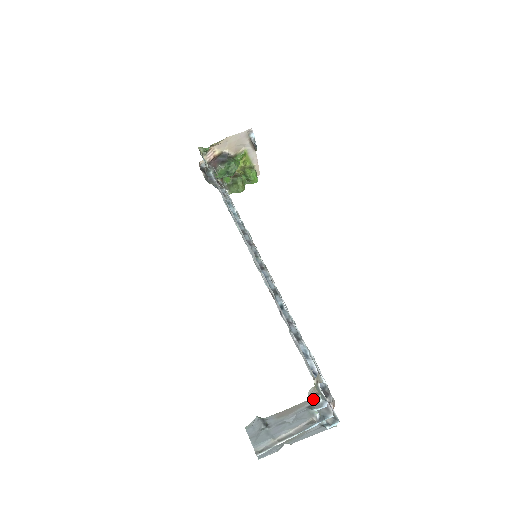
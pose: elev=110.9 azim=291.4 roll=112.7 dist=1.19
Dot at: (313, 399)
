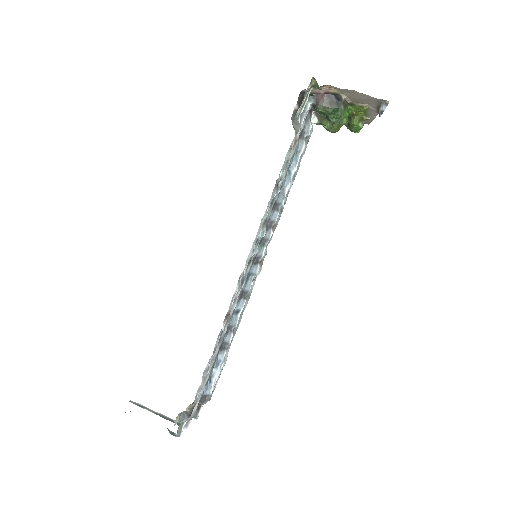
Dot at: (171, 433)
